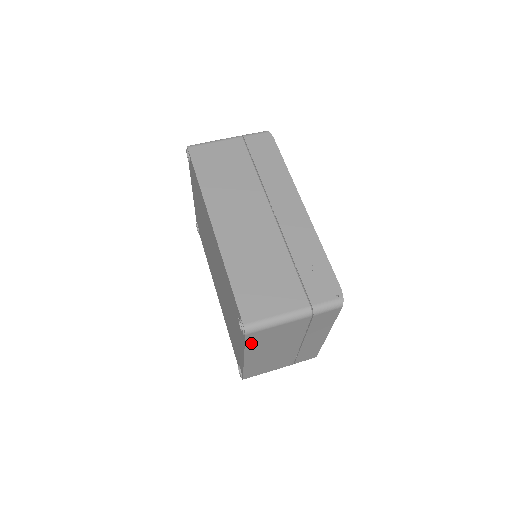
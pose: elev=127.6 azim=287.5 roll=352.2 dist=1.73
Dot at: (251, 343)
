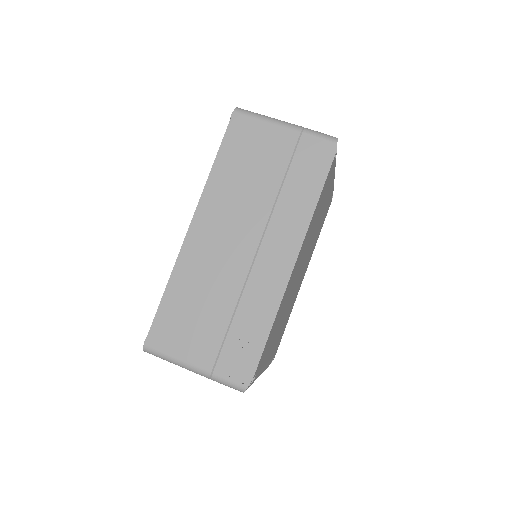
Dot at: occluded
